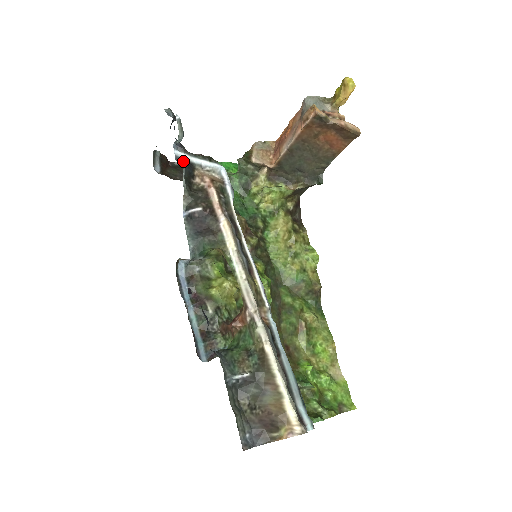
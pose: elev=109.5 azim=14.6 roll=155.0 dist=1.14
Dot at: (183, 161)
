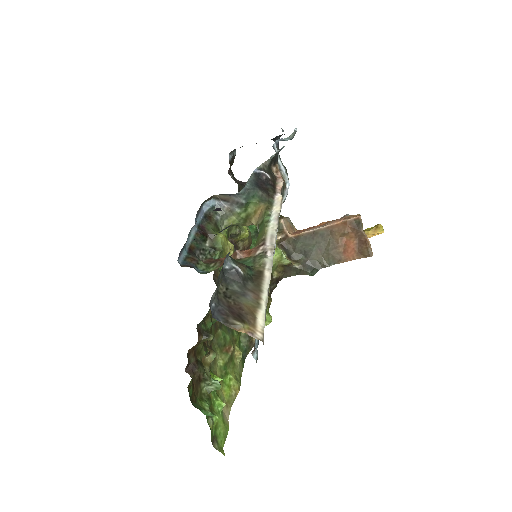
Dot at: (284, 146)
